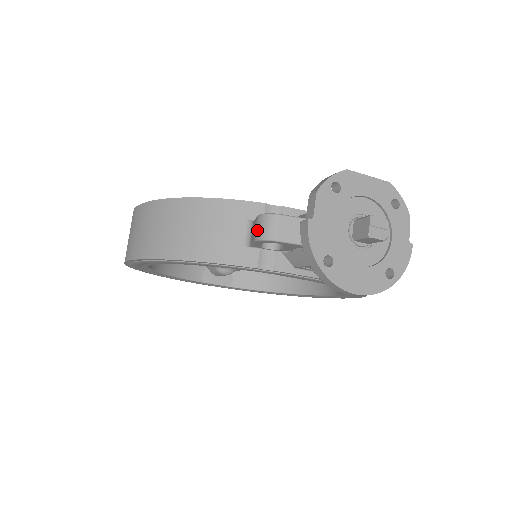
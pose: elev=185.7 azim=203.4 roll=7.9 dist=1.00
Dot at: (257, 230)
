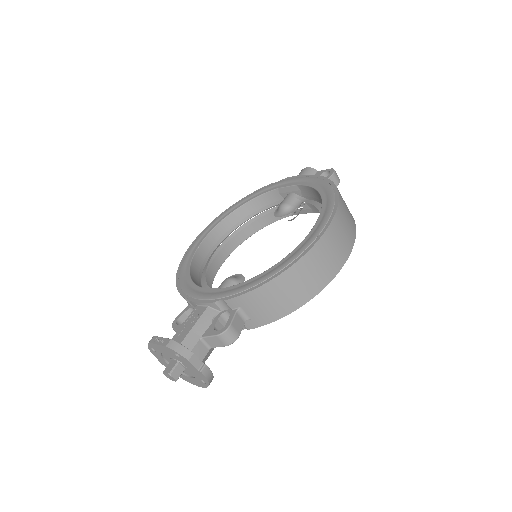
Dot at: occluded
